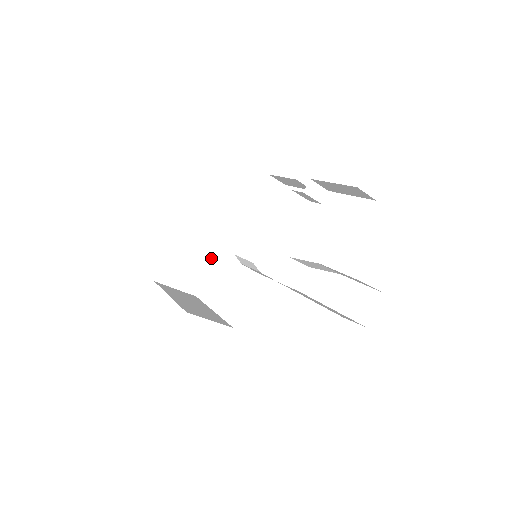
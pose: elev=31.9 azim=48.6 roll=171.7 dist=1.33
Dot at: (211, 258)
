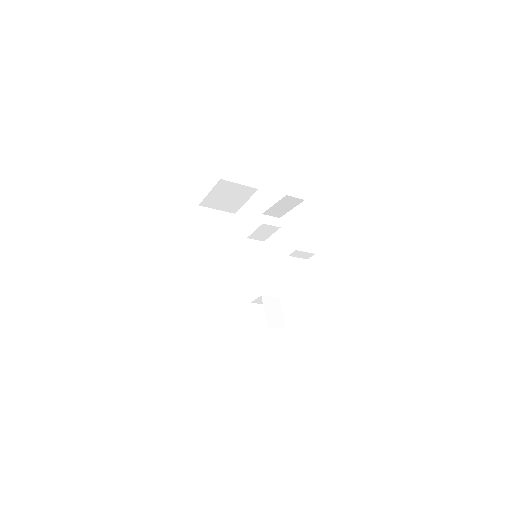
Dot at: (249, 195)
